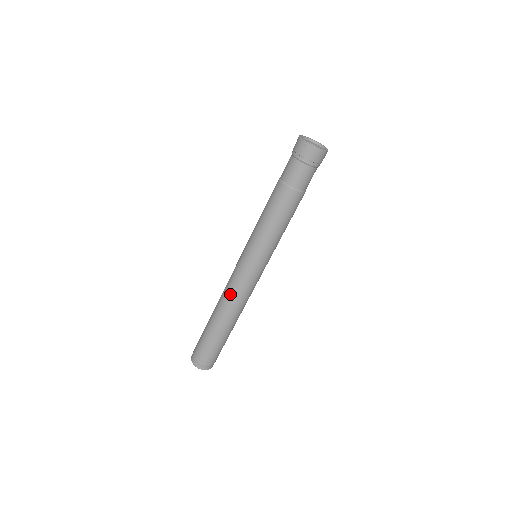
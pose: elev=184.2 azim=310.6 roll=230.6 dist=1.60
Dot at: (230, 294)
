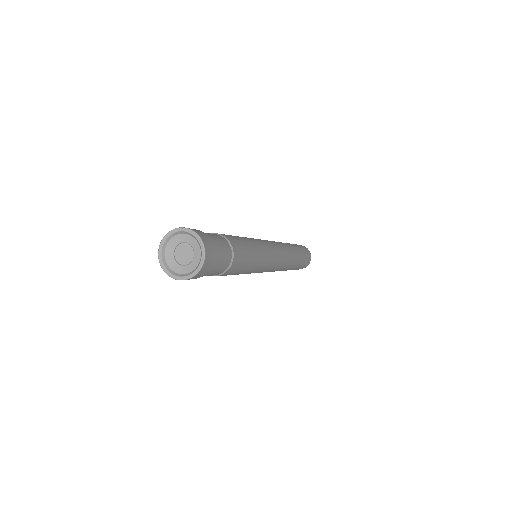
Dot at: occluded
